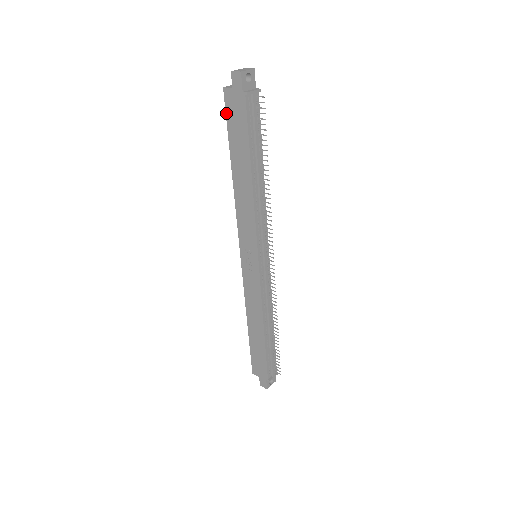
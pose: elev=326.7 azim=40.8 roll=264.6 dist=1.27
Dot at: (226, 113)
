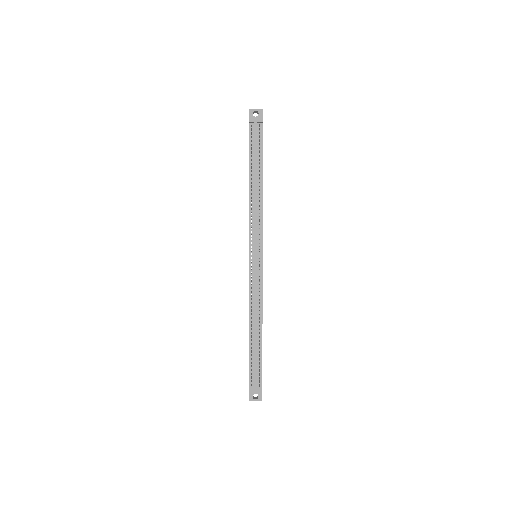
Dot at: occluded
